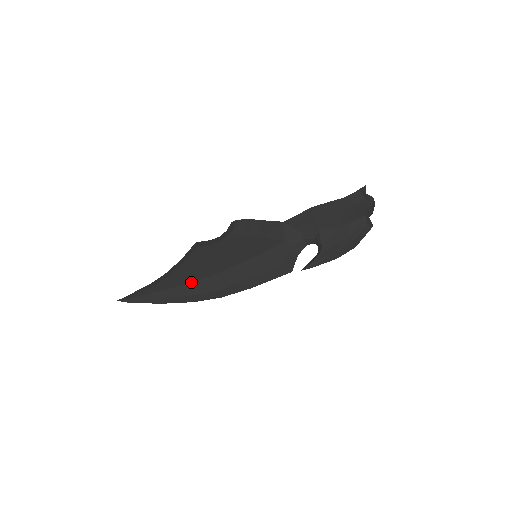
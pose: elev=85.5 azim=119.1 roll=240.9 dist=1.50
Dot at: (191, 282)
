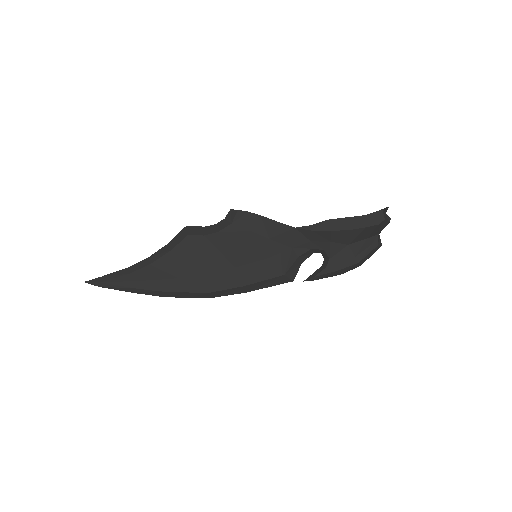
Dot at: (181, 277)
